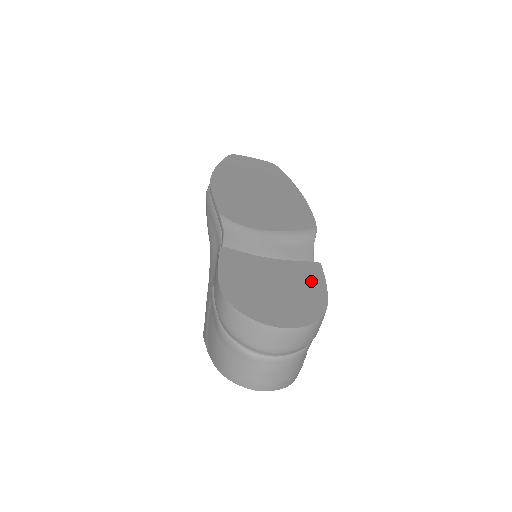
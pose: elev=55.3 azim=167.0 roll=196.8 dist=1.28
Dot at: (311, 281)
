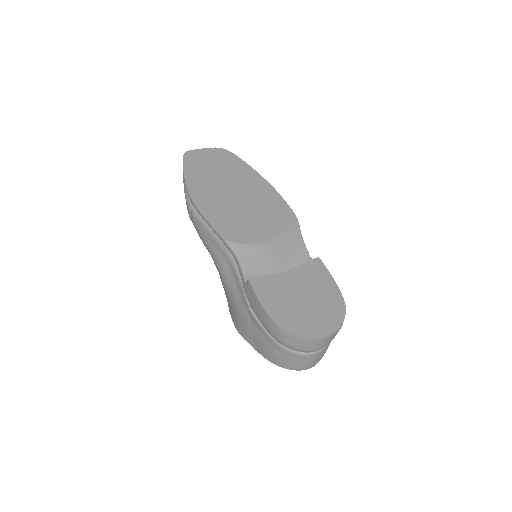
Dot at: (323, 280)
